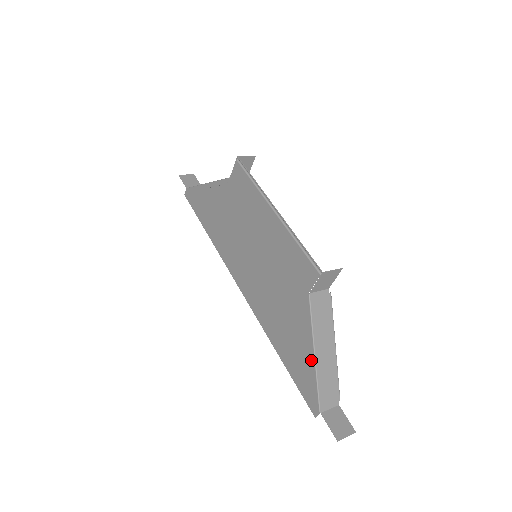
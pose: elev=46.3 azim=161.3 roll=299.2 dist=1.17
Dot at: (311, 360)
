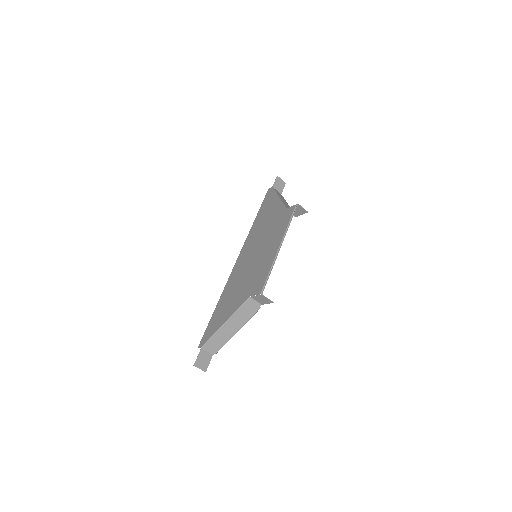
Dot at: (221, 323)
